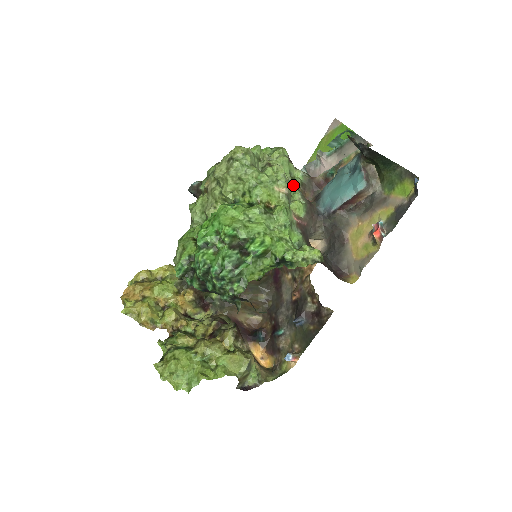
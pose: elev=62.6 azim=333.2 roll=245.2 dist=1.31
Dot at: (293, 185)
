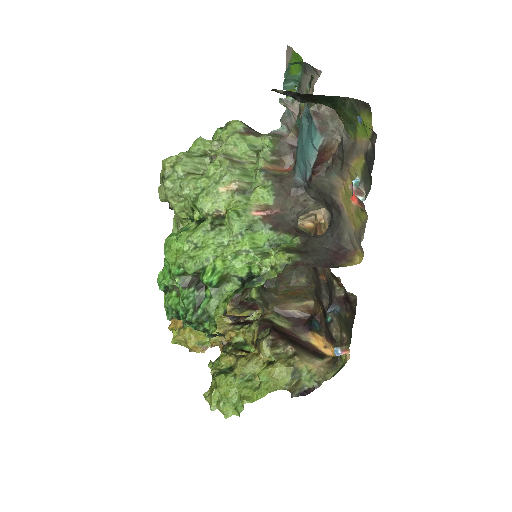
Dot at: (256, 164)
